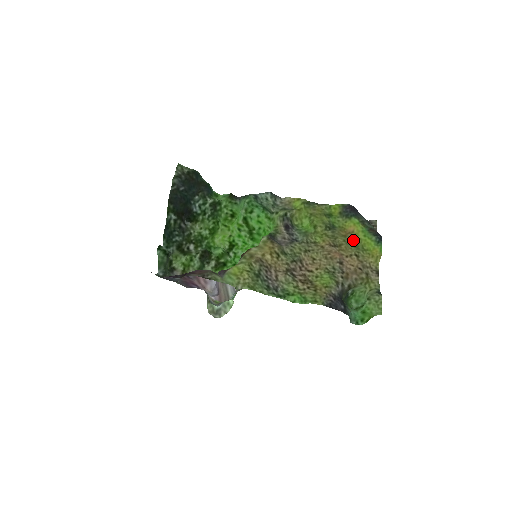
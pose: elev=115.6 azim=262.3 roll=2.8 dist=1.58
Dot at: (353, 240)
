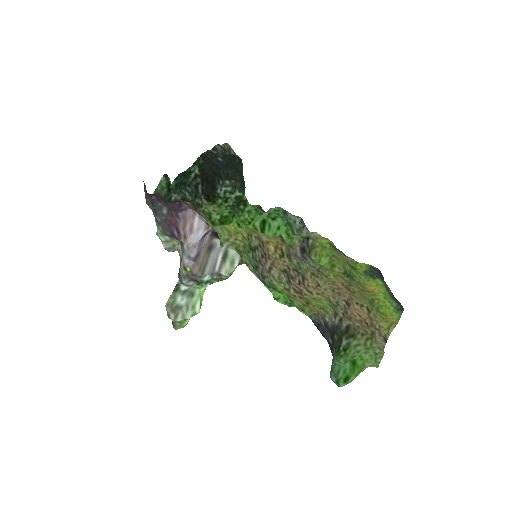
Dot at: (370, 298)
